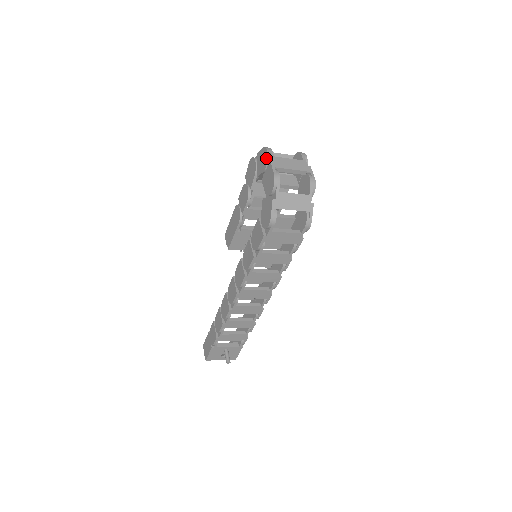
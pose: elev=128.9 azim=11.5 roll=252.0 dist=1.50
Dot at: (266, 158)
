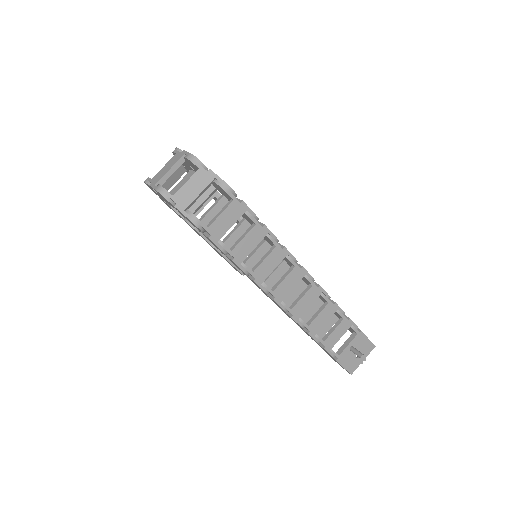
Dot at: occluded
